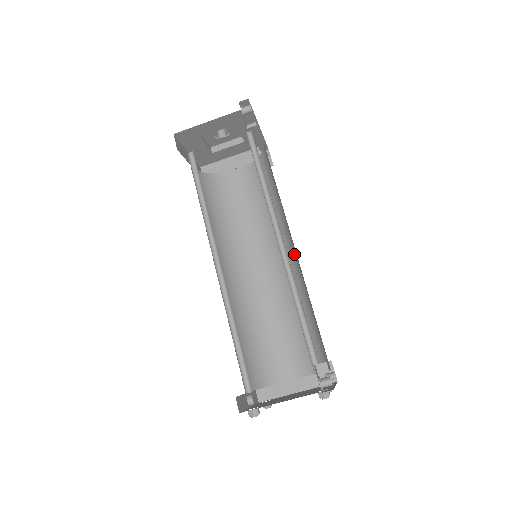
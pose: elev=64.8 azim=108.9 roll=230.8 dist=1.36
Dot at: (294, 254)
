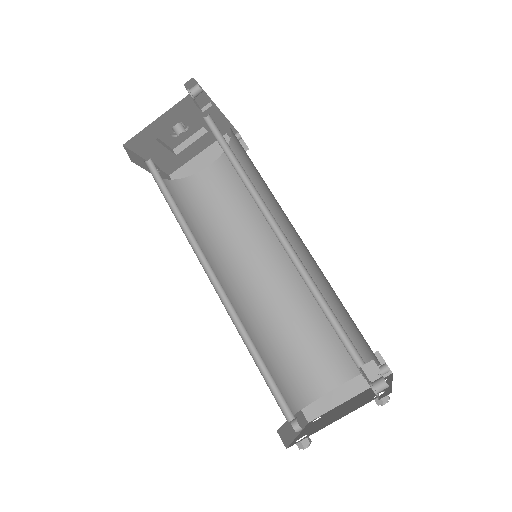
Dot at: (299, 241)
